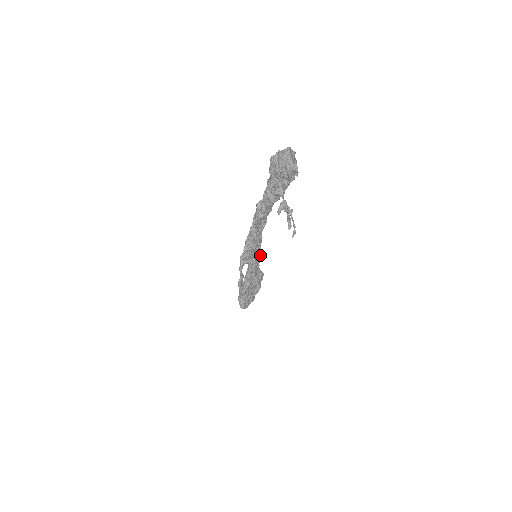
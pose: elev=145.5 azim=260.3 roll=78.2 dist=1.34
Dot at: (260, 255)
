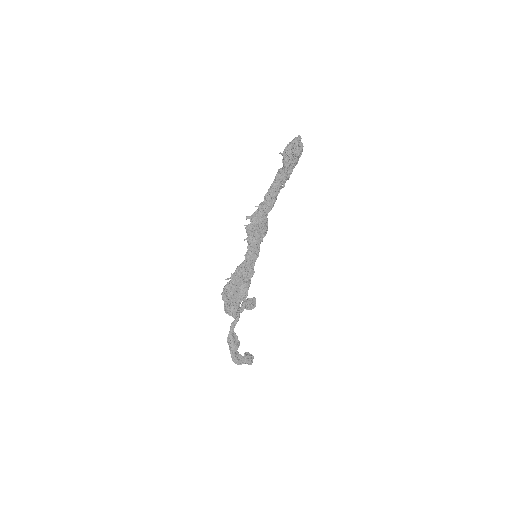
Dot at: (259, 251)
